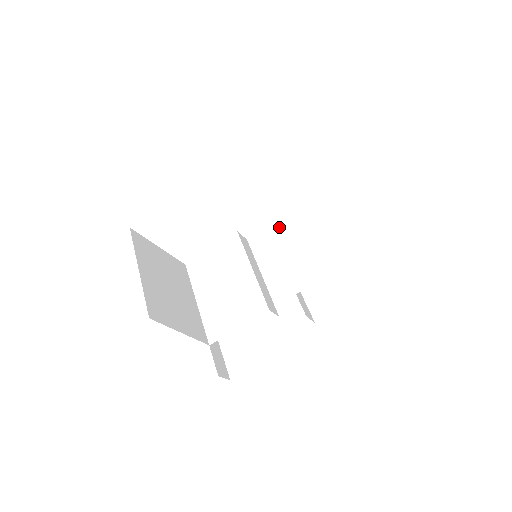
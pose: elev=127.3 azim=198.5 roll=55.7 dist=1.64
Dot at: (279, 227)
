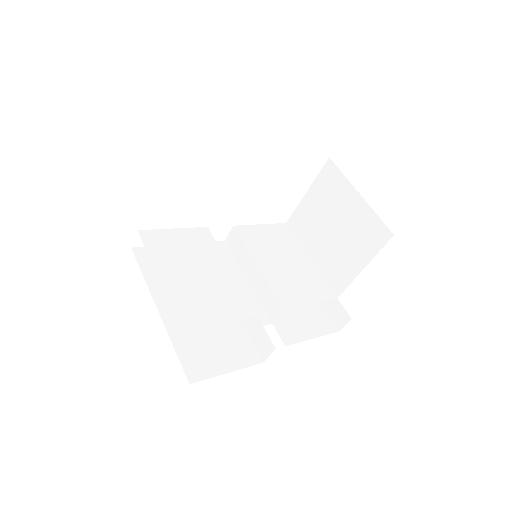
Dot at: (256, 244)
